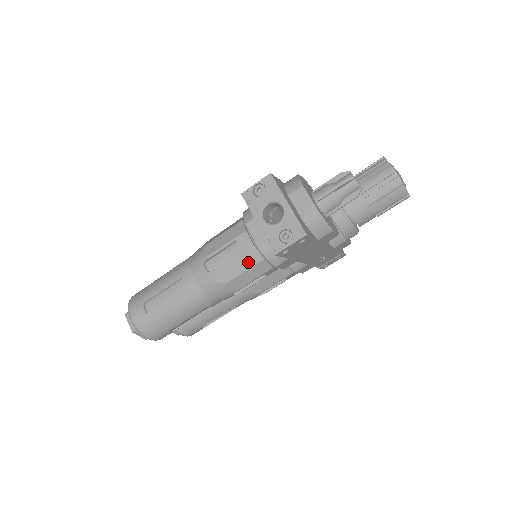
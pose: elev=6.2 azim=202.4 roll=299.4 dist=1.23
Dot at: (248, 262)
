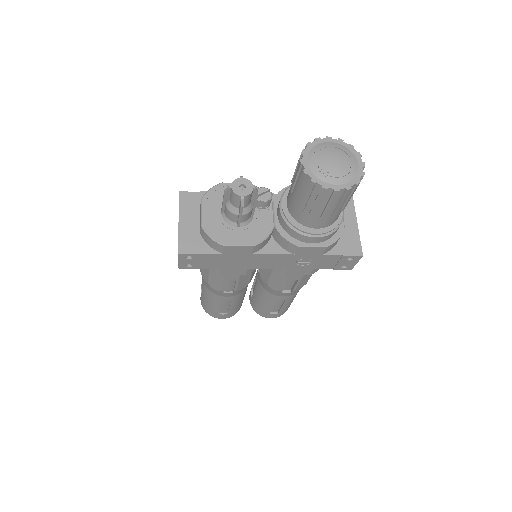
Dot at: occluded
